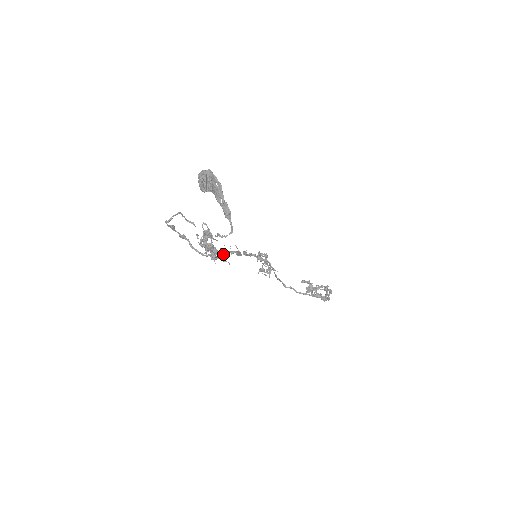
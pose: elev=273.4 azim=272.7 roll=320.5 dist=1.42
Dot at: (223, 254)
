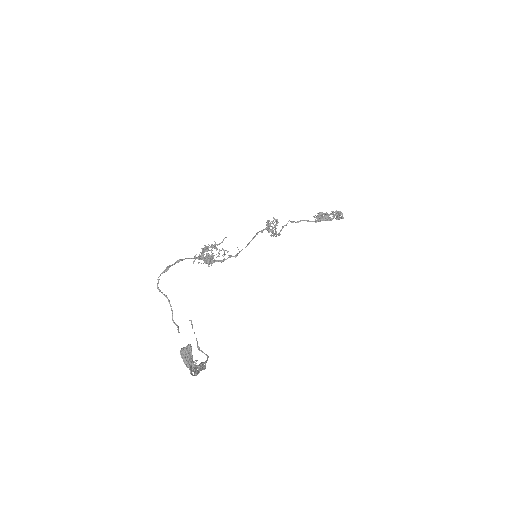
Dot at: (226, 237)
